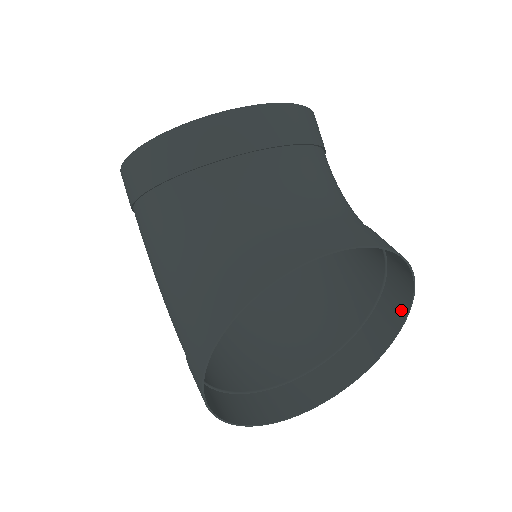
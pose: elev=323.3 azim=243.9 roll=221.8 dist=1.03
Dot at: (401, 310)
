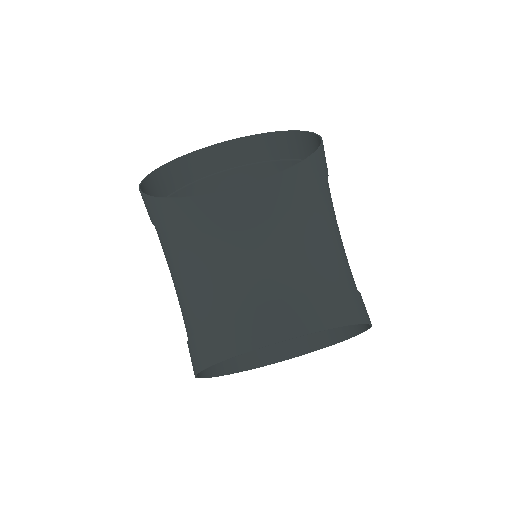
Dot at: occluded
